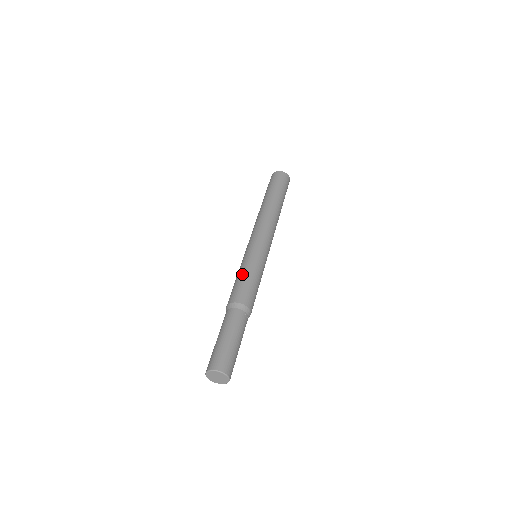
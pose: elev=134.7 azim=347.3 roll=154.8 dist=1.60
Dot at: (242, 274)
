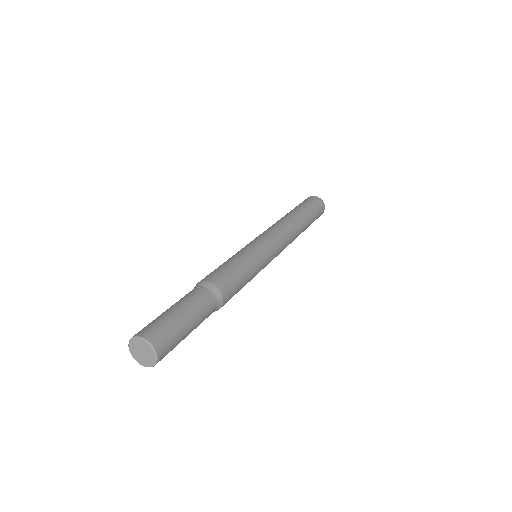
Dot at: (229, 260)
